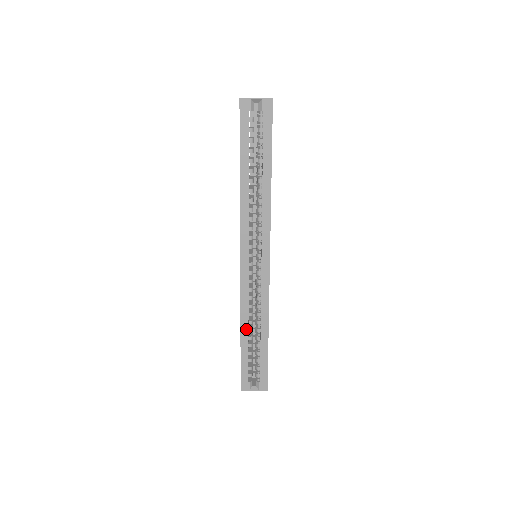
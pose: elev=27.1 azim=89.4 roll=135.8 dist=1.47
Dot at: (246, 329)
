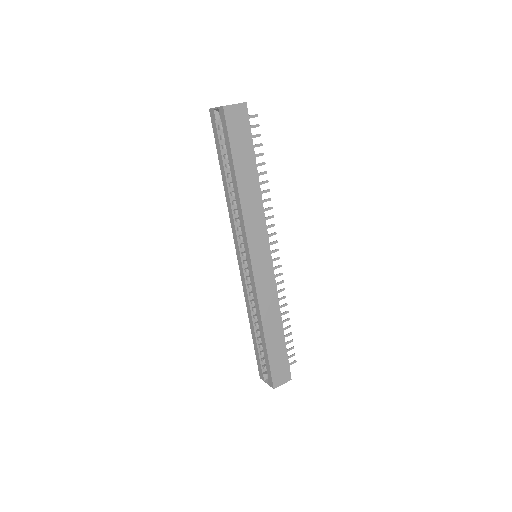
Dot at: (252, 322)
